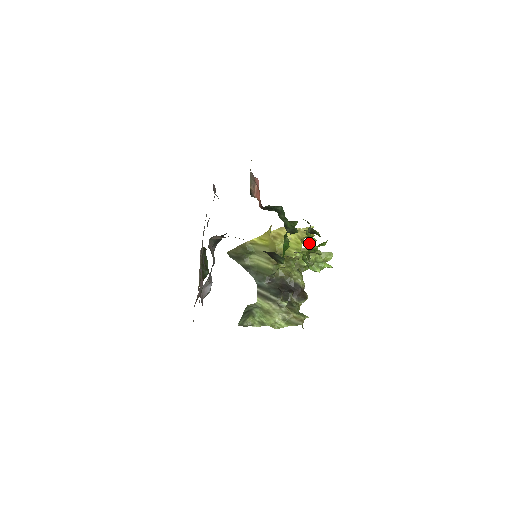
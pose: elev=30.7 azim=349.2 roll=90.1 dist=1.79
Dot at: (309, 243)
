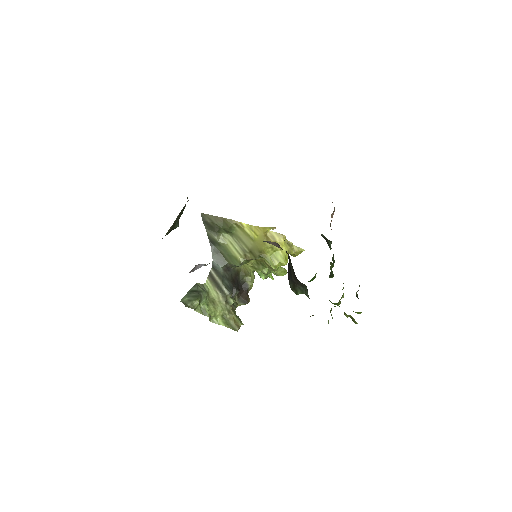
Dot at: occluded
